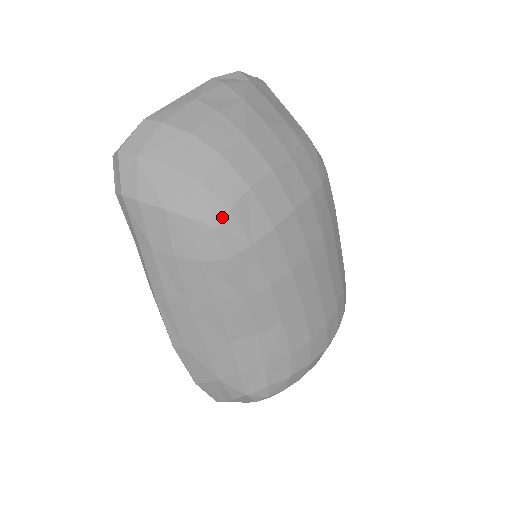
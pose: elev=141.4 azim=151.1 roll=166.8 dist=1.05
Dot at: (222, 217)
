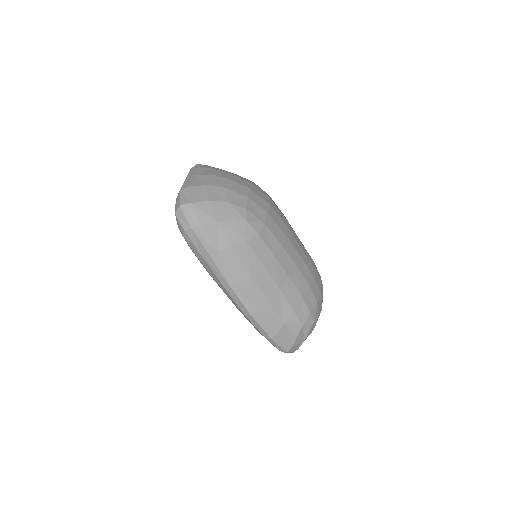
Dot at: (245, 214)
